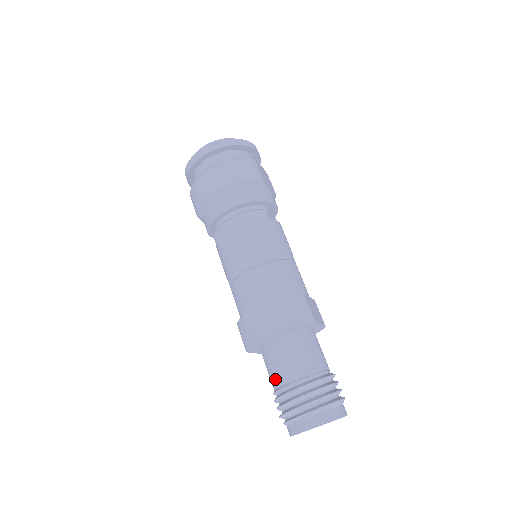
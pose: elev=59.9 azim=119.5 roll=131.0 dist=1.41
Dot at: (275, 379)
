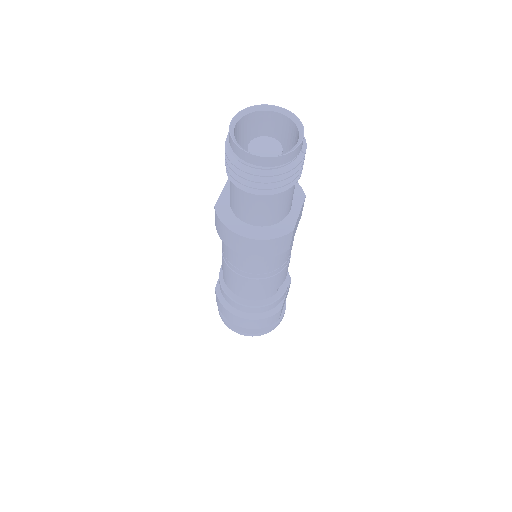
Dot at: occluded
